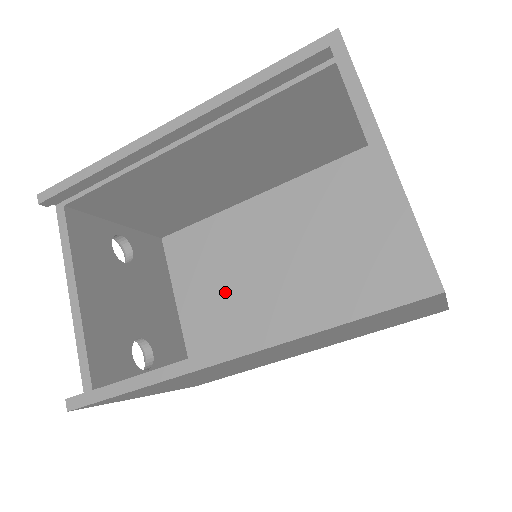
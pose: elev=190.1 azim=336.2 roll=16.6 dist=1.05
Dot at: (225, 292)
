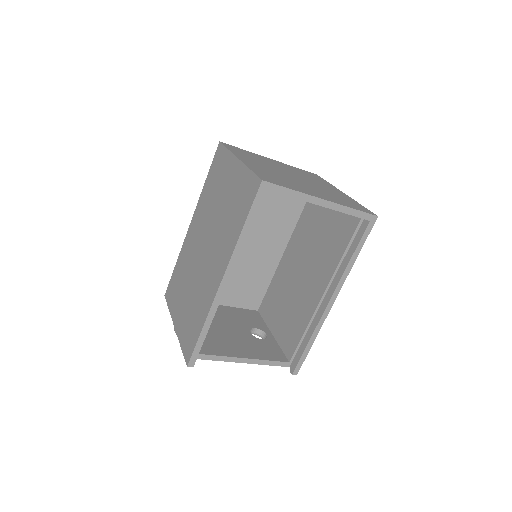
Dot at: (234, 275)
